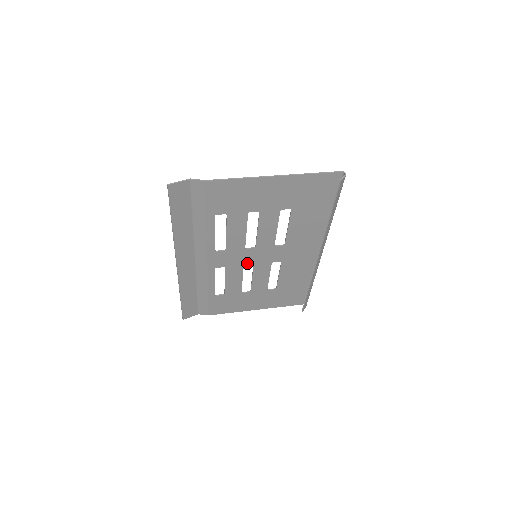
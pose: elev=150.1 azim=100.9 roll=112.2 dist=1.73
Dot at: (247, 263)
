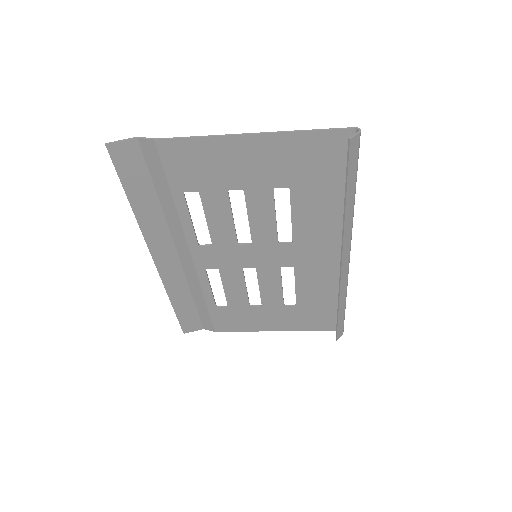
Dot at: (246, 265)
